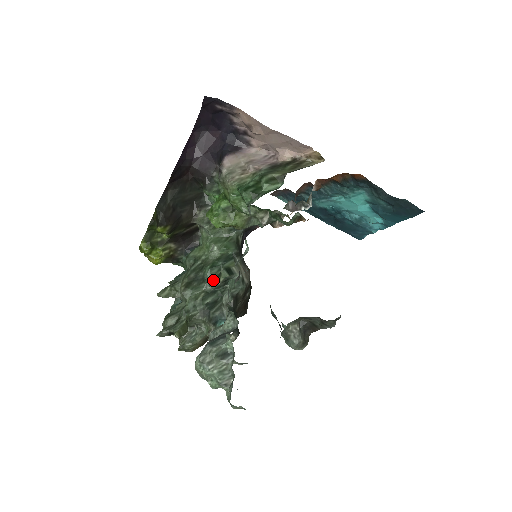
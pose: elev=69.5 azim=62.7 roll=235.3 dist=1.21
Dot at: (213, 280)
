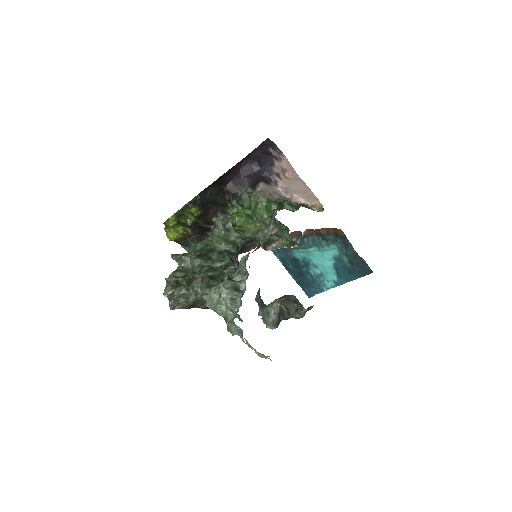
Dot at: (219, 261)
